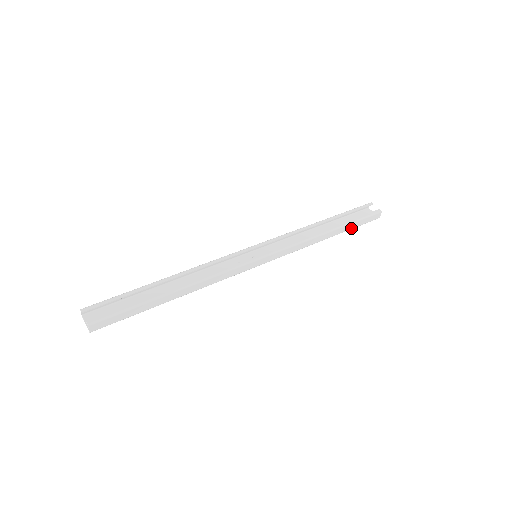
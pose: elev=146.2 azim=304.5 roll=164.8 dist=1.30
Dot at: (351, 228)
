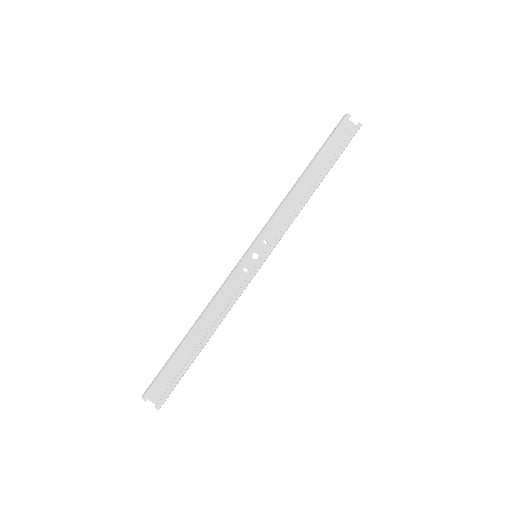
Dot at: (334, 163)
